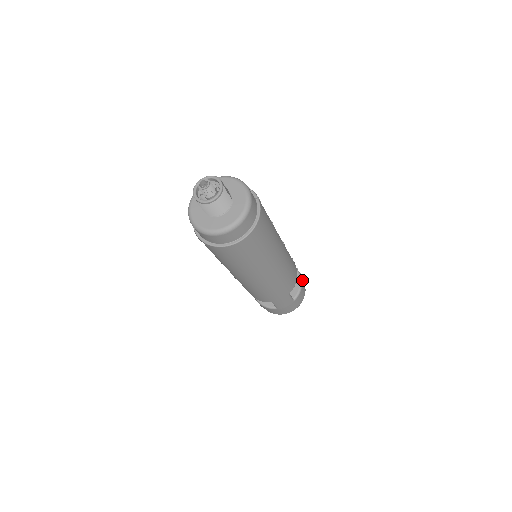
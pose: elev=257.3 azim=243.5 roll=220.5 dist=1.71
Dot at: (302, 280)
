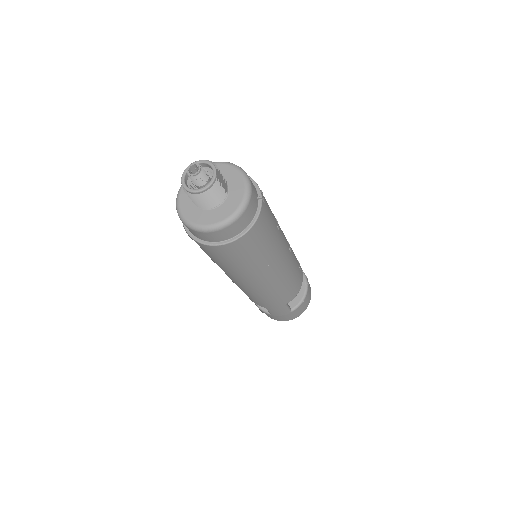
Dot at: (308, 291)
